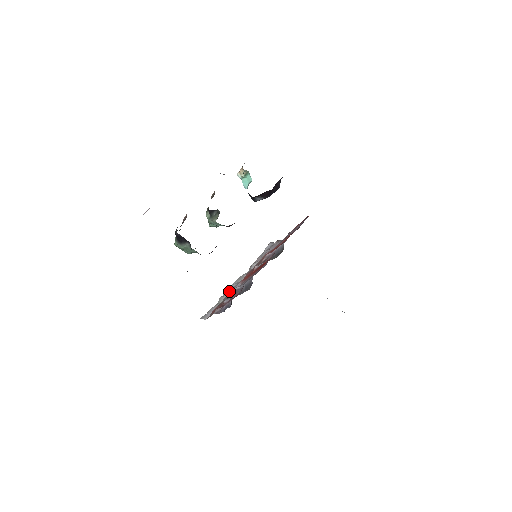
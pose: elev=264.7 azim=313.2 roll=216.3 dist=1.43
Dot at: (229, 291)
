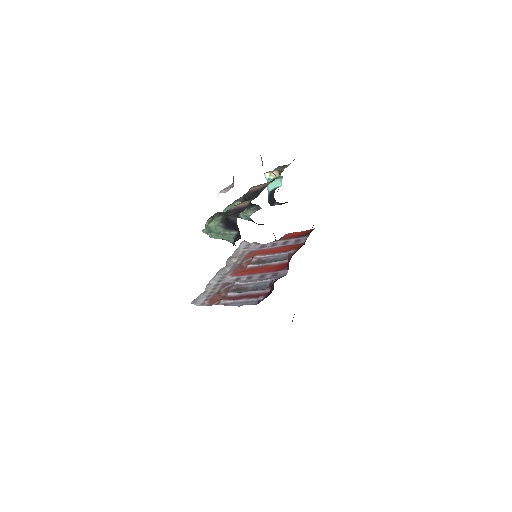
Dot at: (217, 281)
